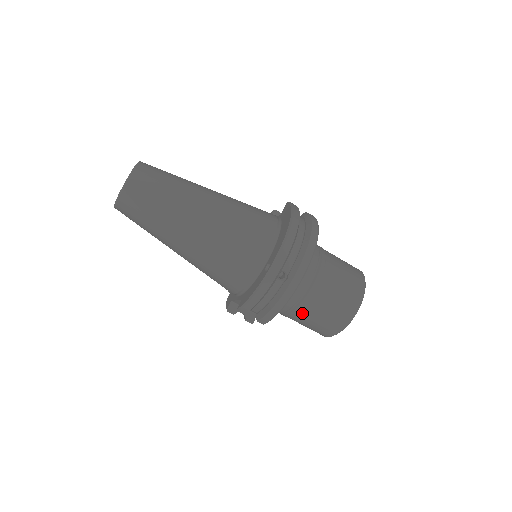
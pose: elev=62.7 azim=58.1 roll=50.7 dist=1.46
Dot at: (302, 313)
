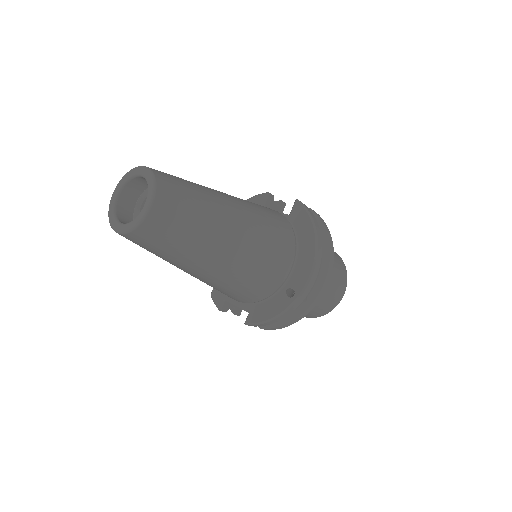
Dot at: occluded
